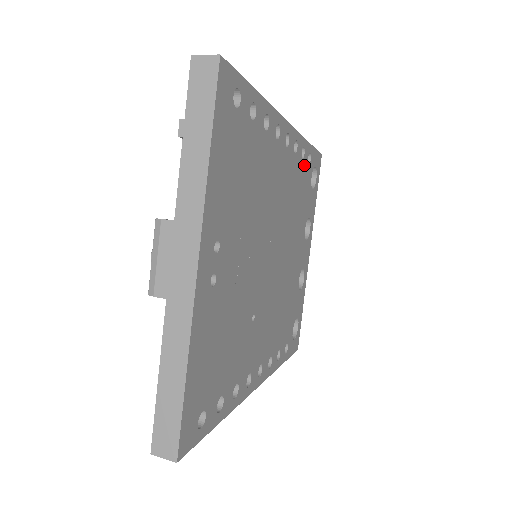
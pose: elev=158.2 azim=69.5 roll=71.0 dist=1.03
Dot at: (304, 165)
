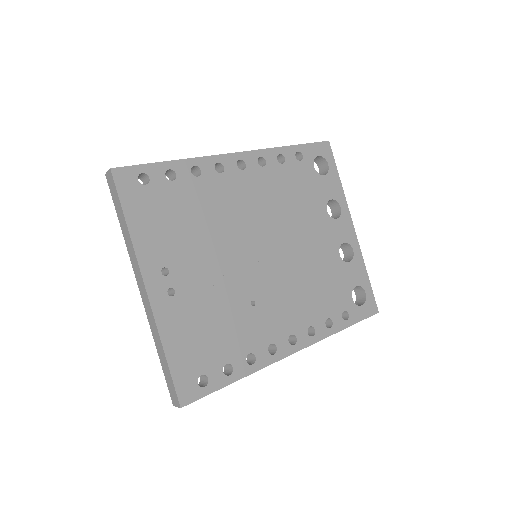
Dot at: (290, 166)
